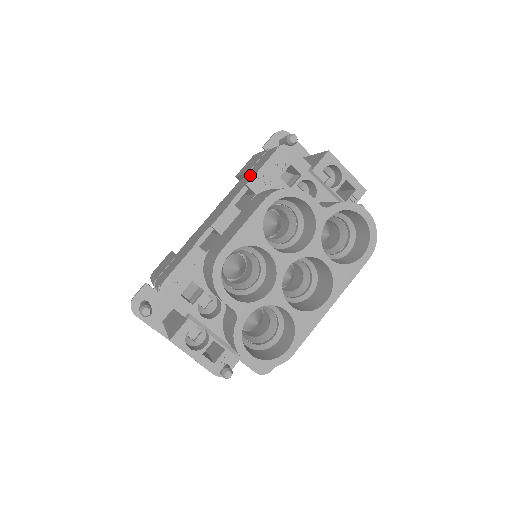
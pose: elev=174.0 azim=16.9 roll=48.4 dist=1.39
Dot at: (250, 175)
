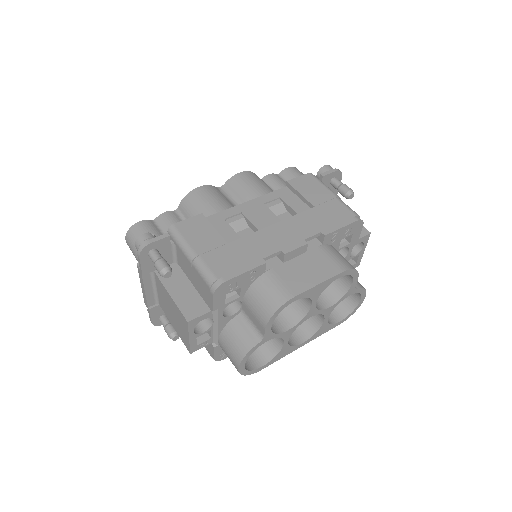
Dot at: (324, 220)
